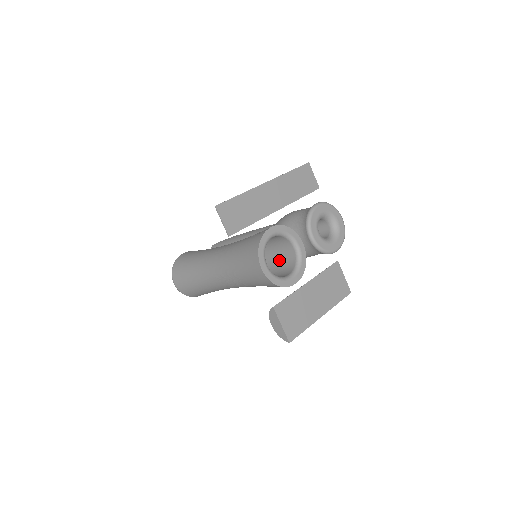
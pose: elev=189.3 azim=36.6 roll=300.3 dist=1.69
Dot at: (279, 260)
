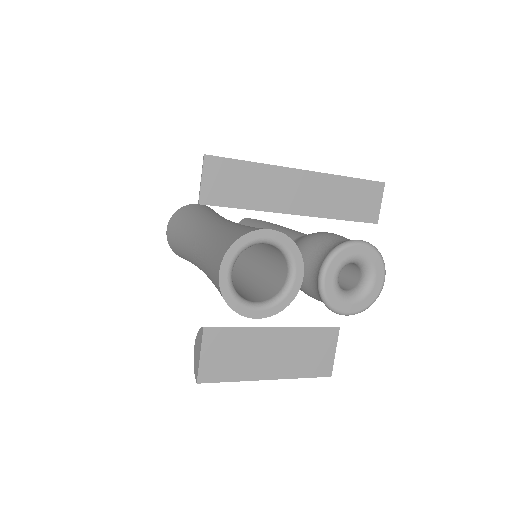
Dot at: (267, 277)
